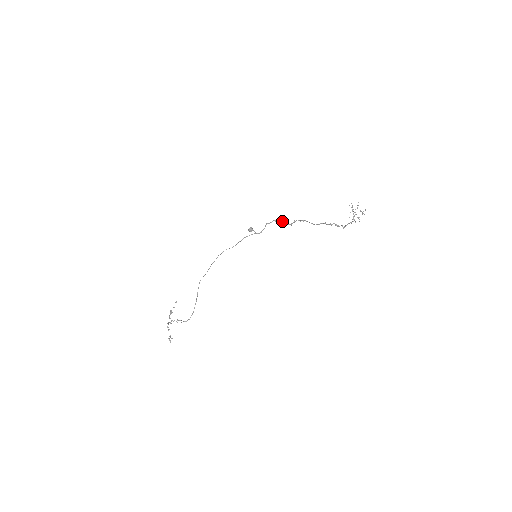
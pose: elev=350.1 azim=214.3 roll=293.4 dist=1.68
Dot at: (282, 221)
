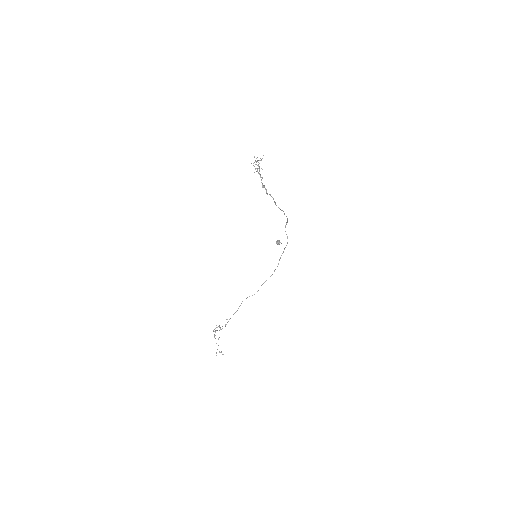
Dot at: (286, 222)
